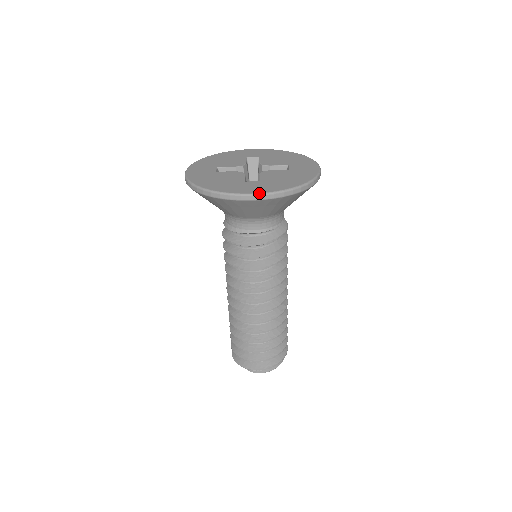
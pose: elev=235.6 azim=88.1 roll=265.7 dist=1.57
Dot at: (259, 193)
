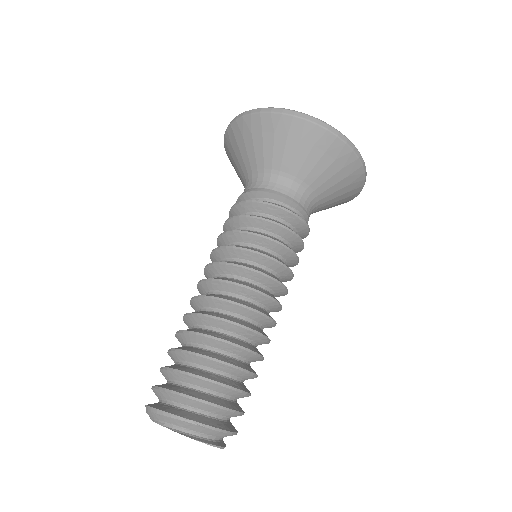
Dot at: (344, 135)
